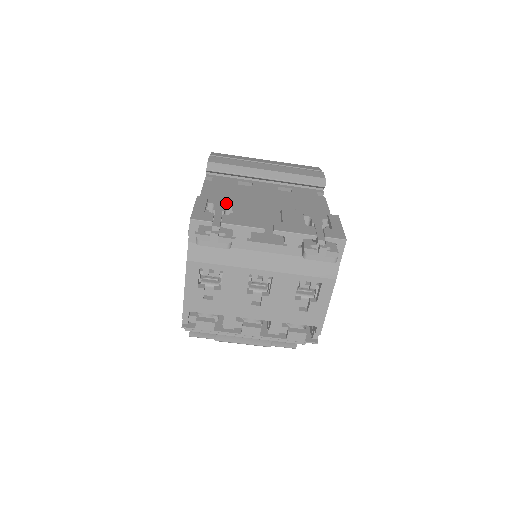
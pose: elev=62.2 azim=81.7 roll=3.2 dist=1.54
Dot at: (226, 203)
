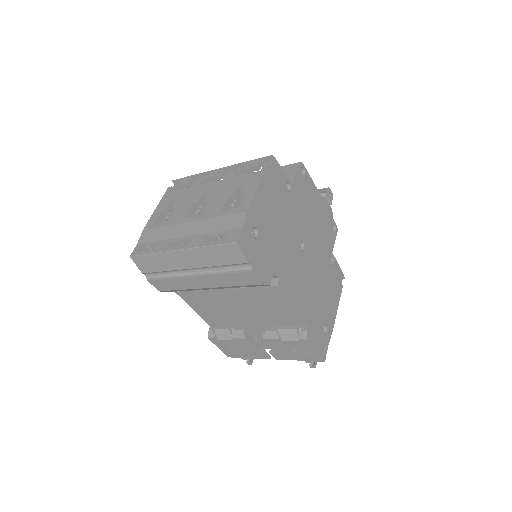
Dot at: (228, 341)
